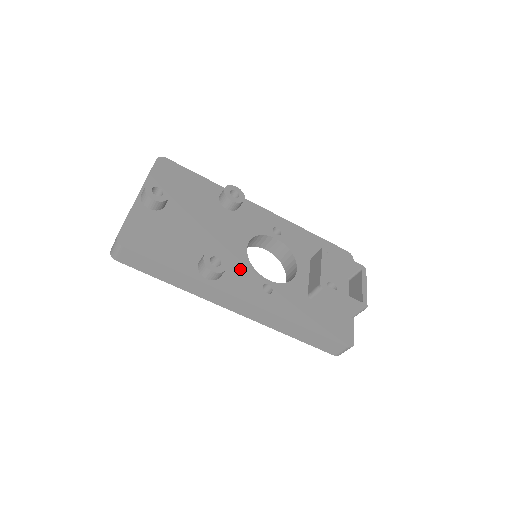
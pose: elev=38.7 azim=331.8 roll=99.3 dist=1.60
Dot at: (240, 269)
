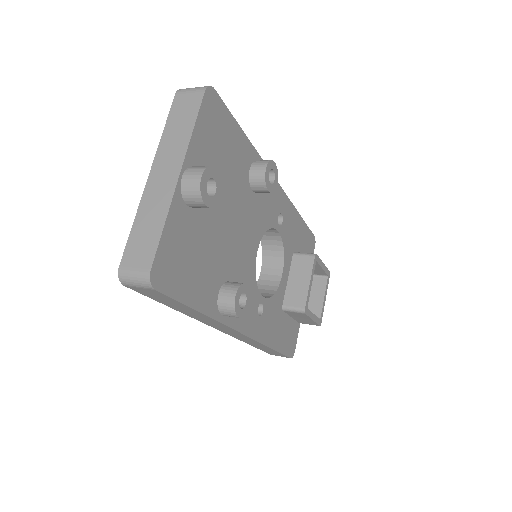
Dot at: occluded
